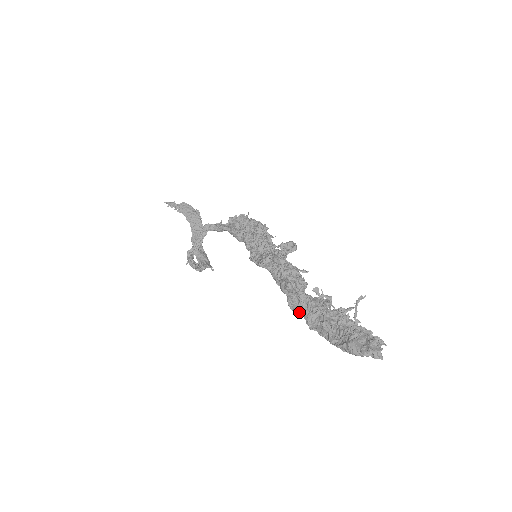
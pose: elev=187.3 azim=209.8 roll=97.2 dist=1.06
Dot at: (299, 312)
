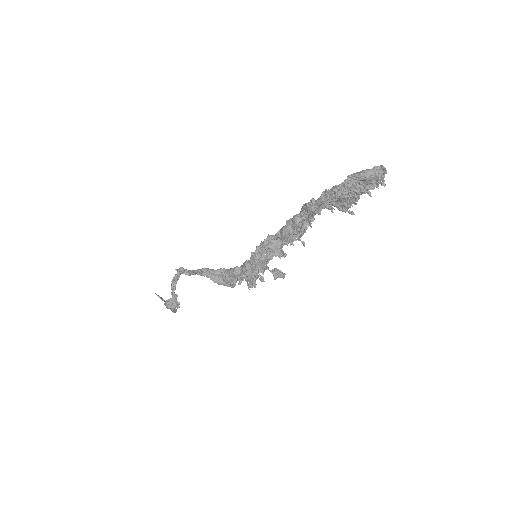
Dot at: (314, 199)
